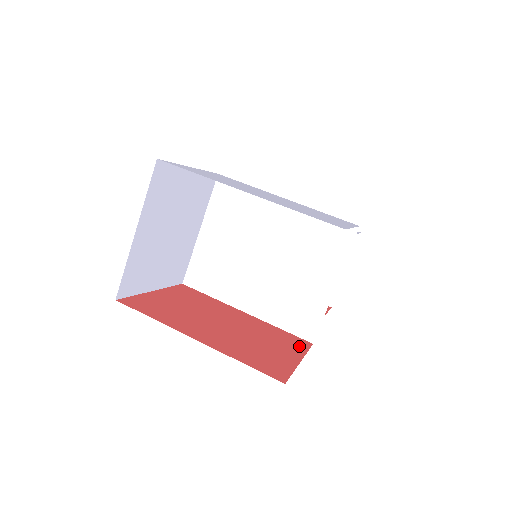
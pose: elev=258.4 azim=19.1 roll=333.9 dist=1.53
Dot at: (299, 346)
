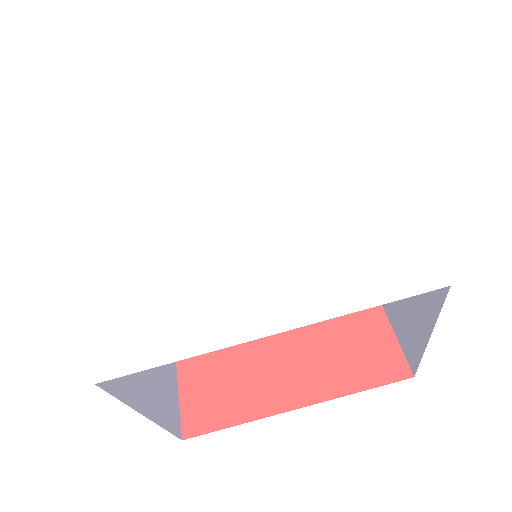
Dot at: occluded
